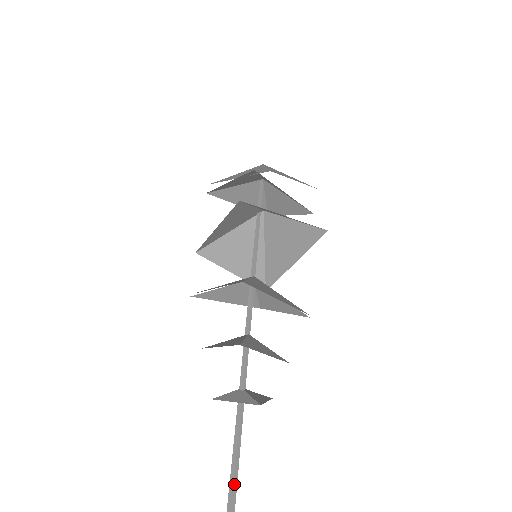
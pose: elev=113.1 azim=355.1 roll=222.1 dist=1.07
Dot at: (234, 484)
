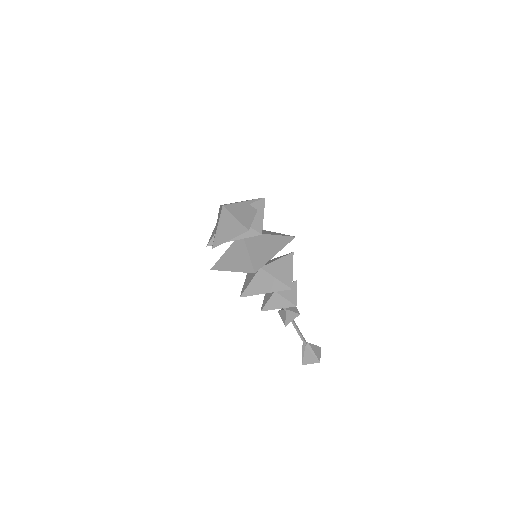
Dot at: (301, 338)
